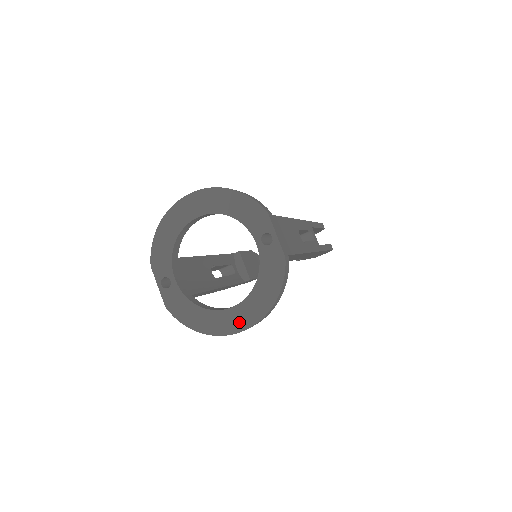
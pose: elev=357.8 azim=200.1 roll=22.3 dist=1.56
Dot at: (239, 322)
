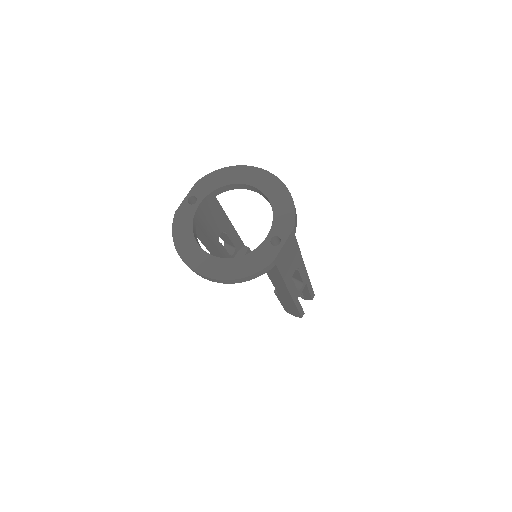
Dot at: (204, 267)
